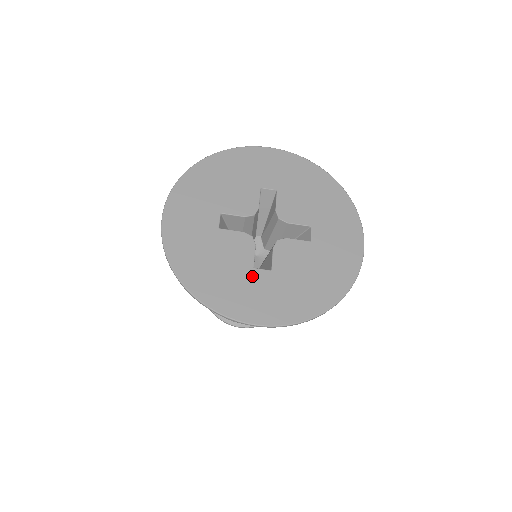
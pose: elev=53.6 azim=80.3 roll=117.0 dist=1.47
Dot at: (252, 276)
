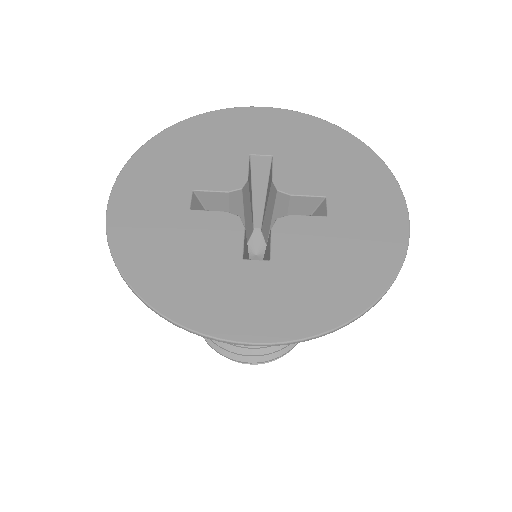
Dot at: (240, 271)
